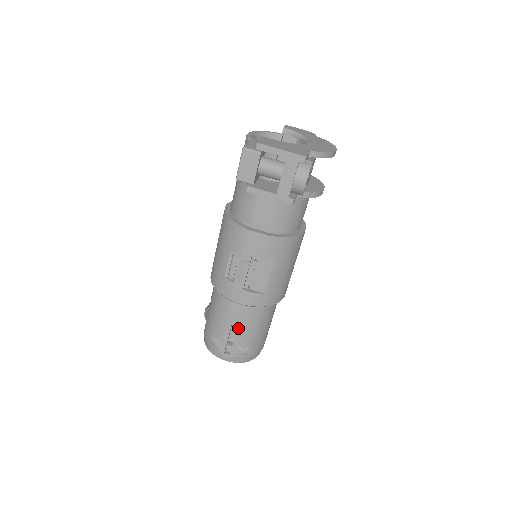
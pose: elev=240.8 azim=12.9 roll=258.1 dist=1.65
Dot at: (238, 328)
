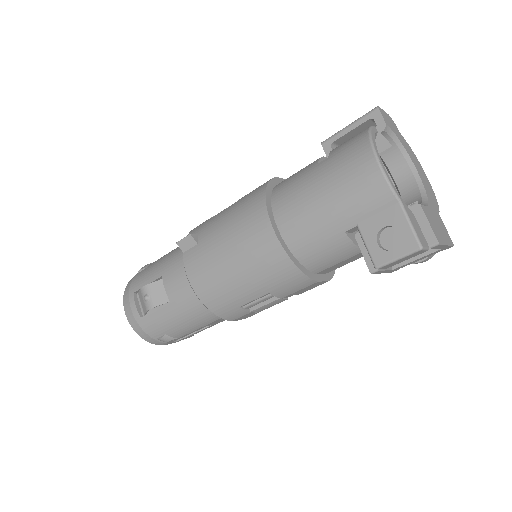
Dot at: (208, 327)
